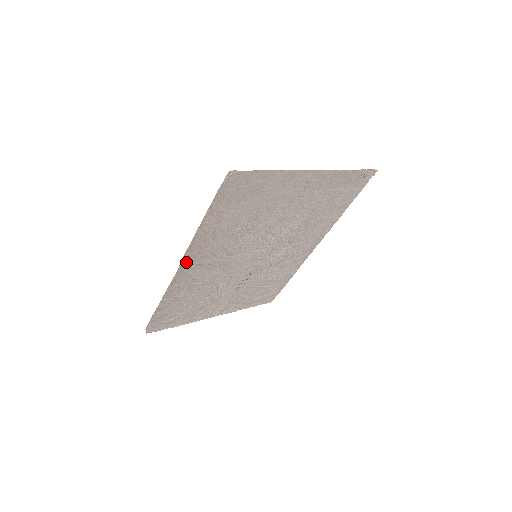
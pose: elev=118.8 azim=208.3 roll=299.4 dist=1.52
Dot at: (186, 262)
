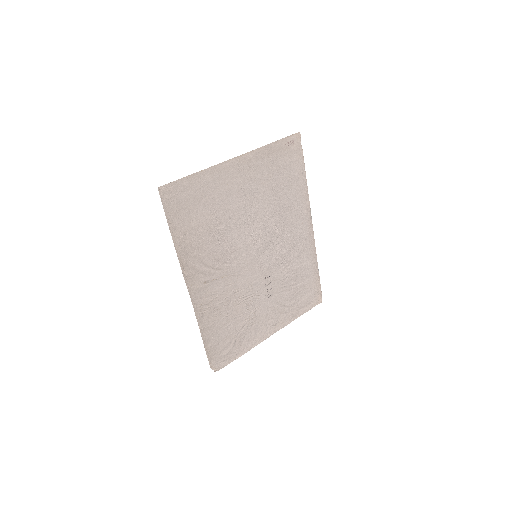
Dot at: (191, 283)
